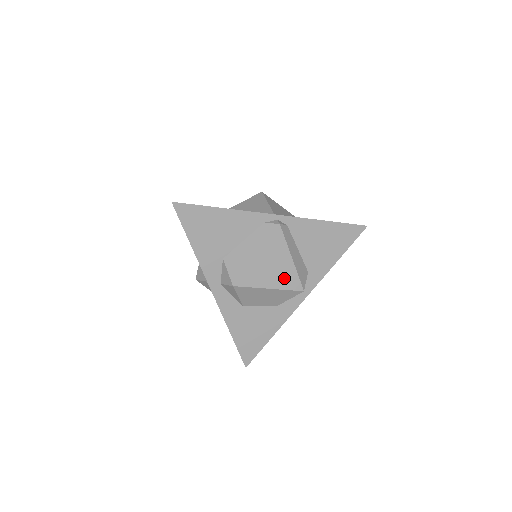
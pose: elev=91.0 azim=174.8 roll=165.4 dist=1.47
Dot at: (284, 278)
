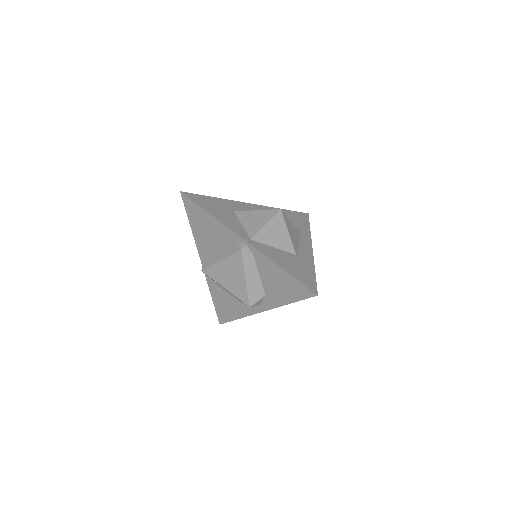
Dot at: (237, 289)
